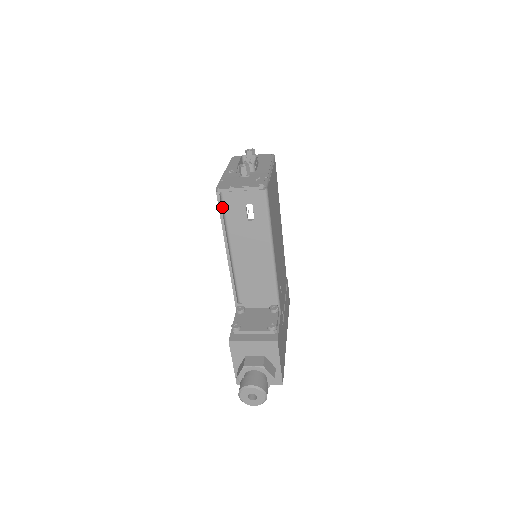
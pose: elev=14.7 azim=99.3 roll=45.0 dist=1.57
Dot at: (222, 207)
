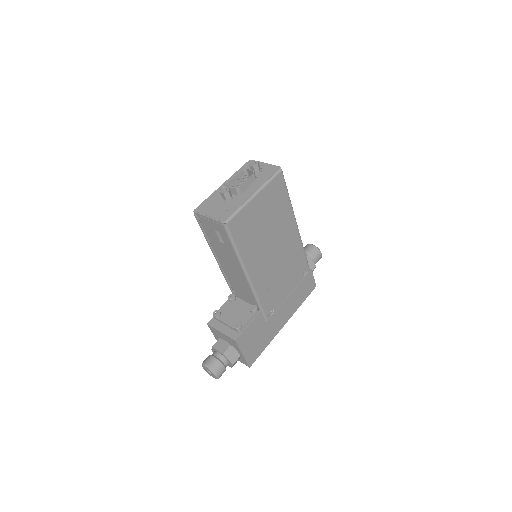
Dot at: (202, 224)
